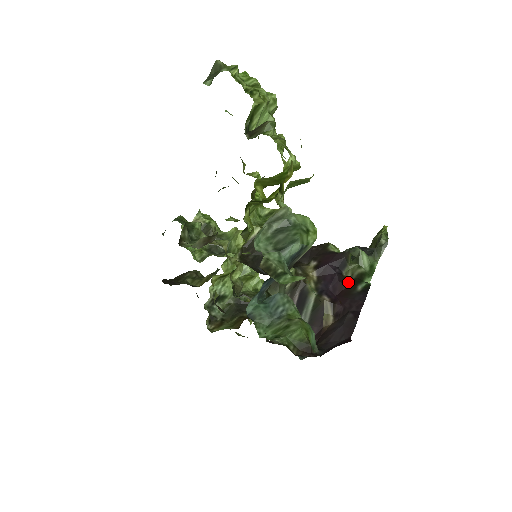
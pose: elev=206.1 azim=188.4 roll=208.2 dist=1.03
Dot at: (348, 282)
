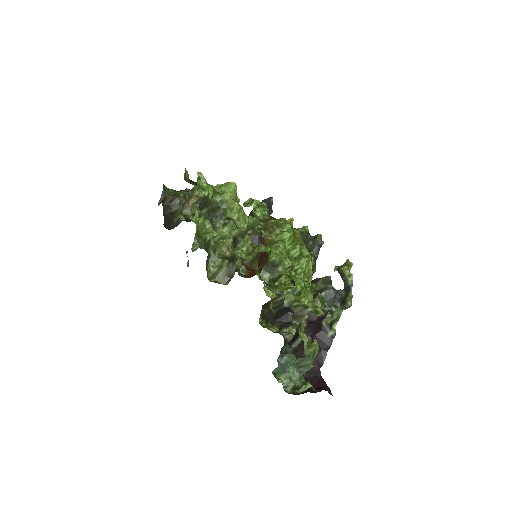
Dot at: (323, 327)
